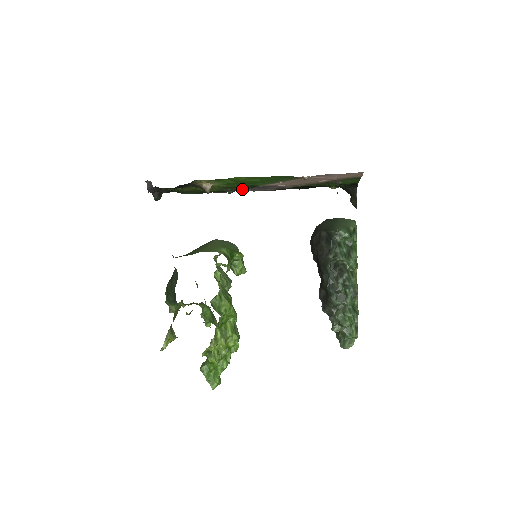
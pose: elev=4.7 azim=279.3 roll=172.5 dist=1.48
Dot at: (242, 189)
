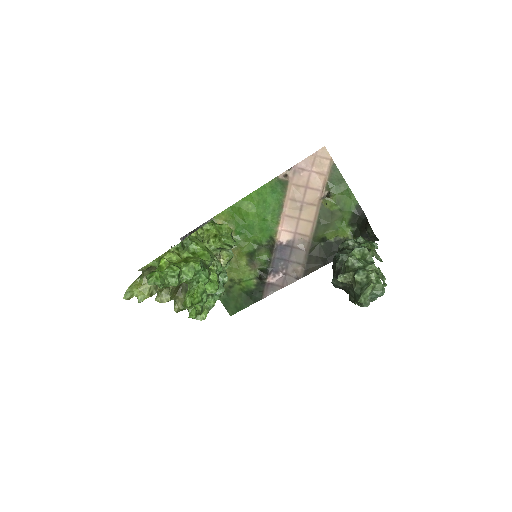
Dot at: (271, 269)
